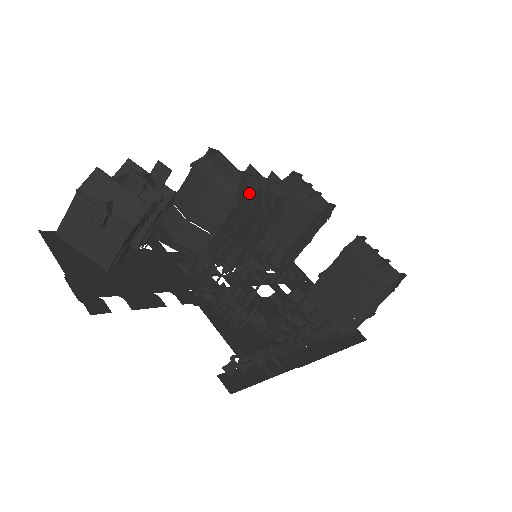
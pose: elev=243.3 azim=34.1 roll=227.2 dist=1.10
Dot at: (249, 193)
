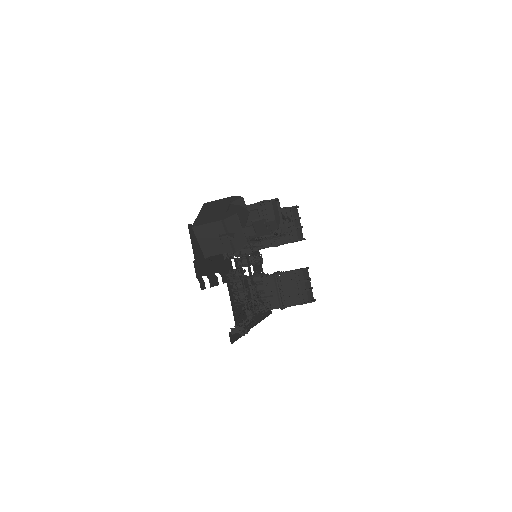
Dot at: (278, 230)
